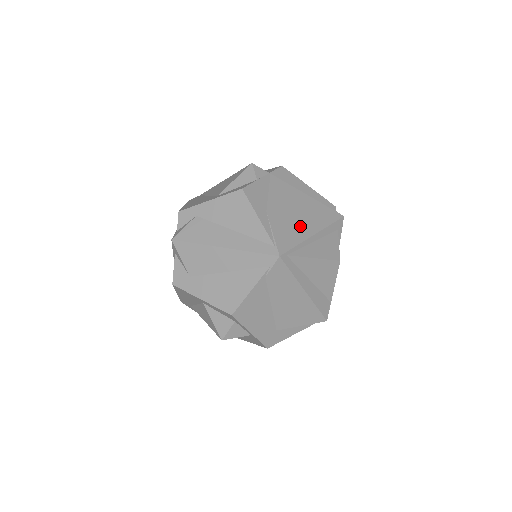
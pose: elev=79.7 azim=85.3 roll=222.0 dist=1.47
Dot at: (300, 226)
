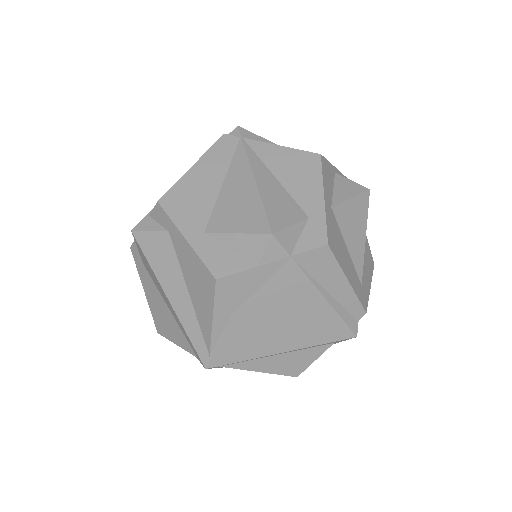
Dot at: (270, 340)
